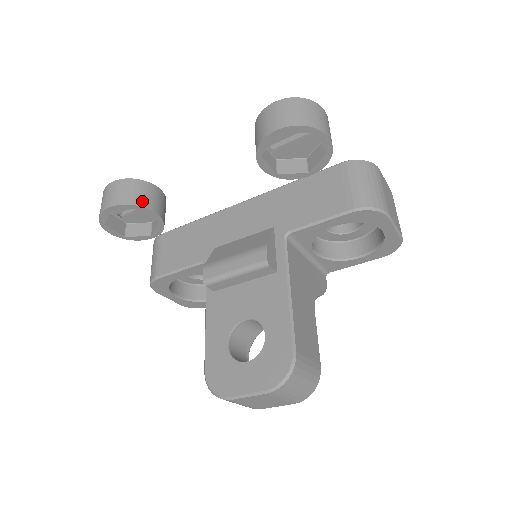
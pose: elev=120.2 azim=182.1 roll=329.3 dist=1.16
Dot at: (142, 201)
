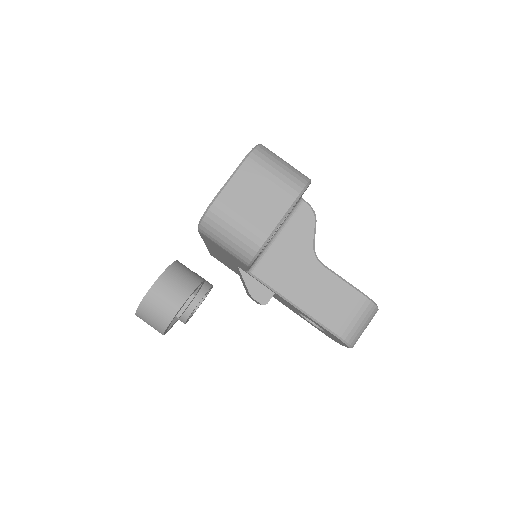
Dot at: (186, 312)
